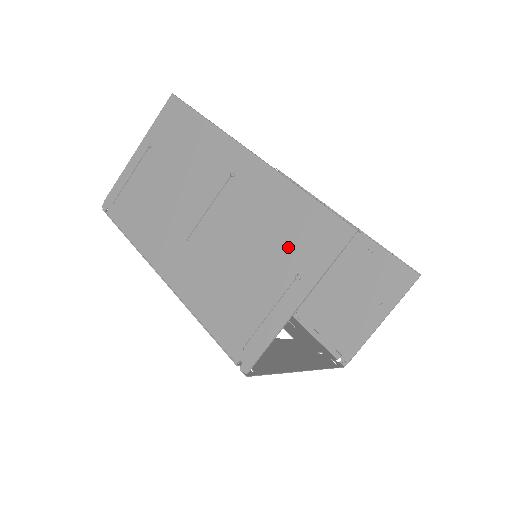
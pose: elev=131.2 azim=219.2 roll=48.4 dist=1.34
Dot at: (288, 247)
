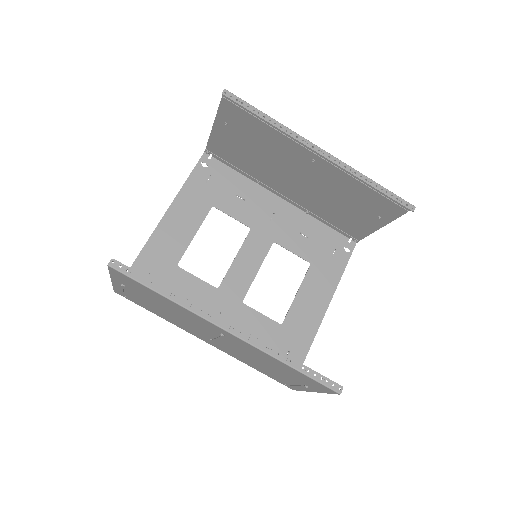
Dot at: (292, 376)
